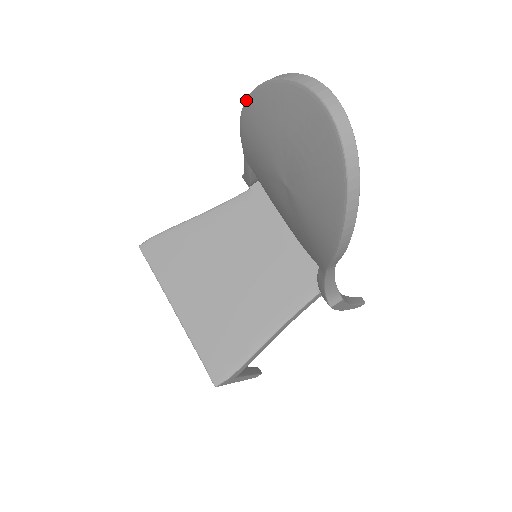
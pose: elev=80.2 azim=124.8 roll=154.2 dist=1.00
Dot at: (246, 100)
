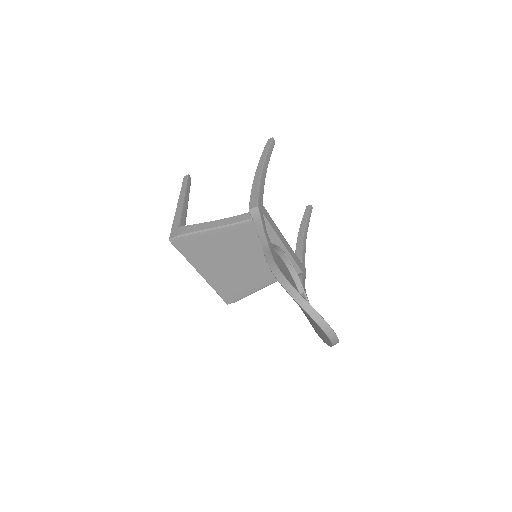
Dot at: occluded
